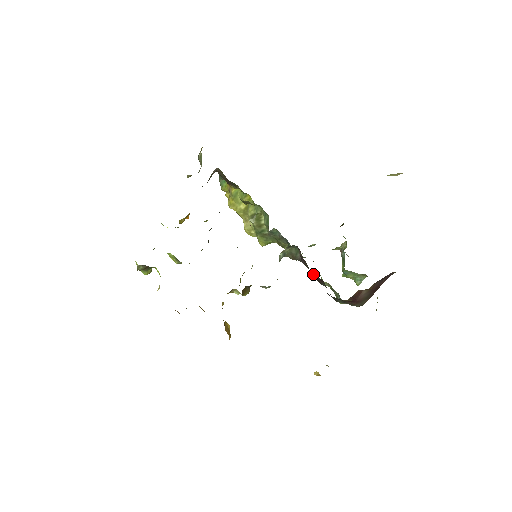
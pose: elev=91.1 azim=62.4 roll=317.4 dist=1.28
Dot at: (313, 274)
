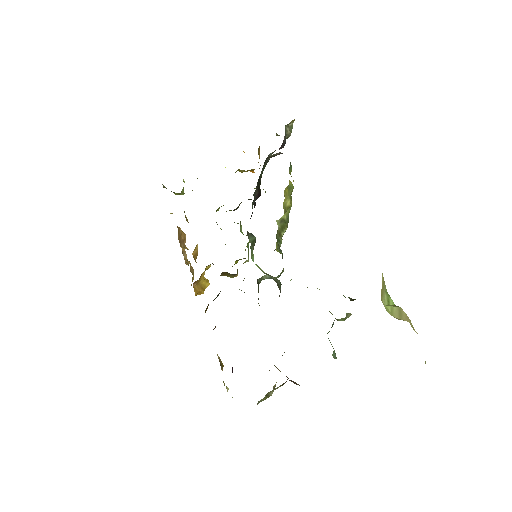
Dot at: occluded
